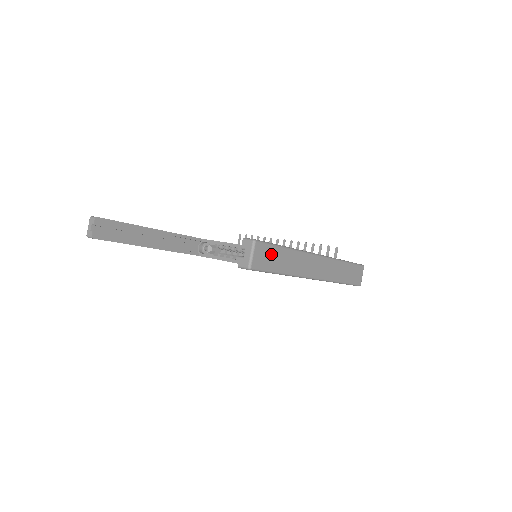
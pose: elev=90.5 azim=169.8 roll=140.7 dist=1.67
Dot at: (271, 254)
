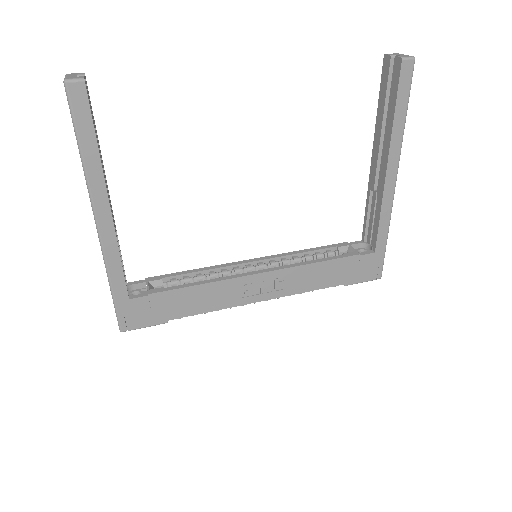
Dot at: occluded
